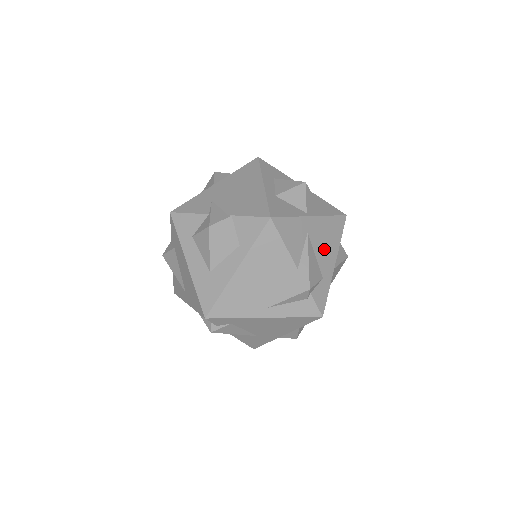
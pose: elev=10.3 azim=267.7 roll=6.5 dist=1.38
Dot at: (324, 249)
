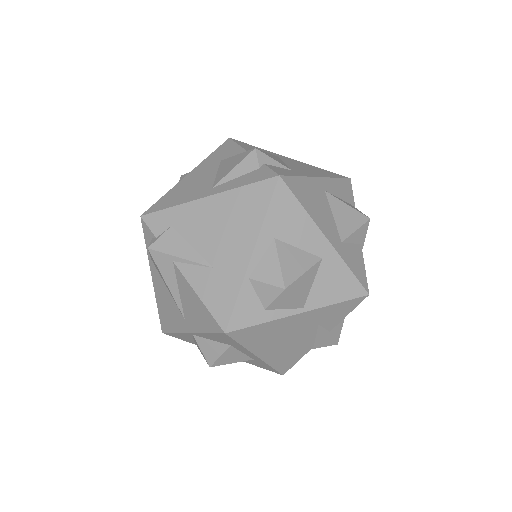
Dot at: (302, 168)
